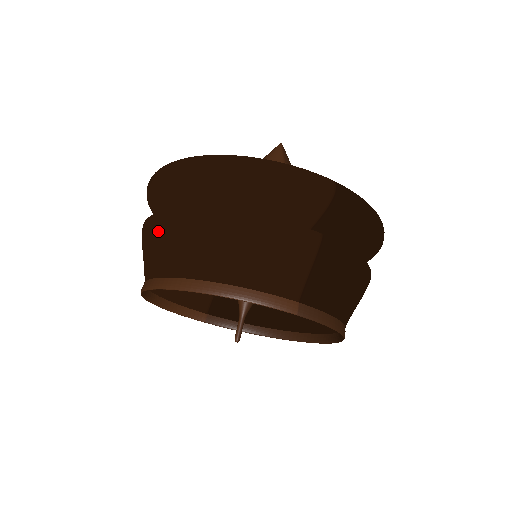
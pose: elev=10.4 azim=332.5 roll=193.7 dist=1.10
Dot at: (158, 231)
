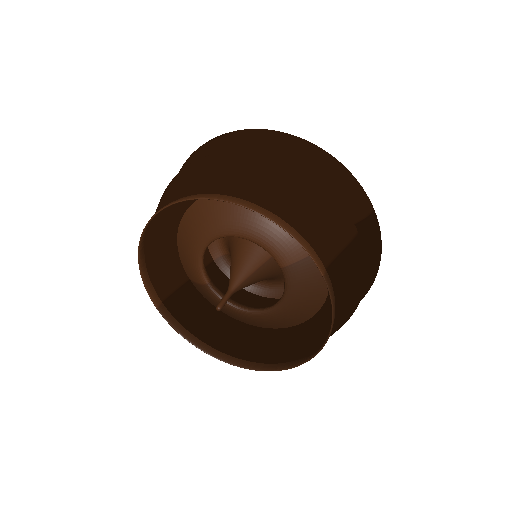
Dot at: (220, 162)
